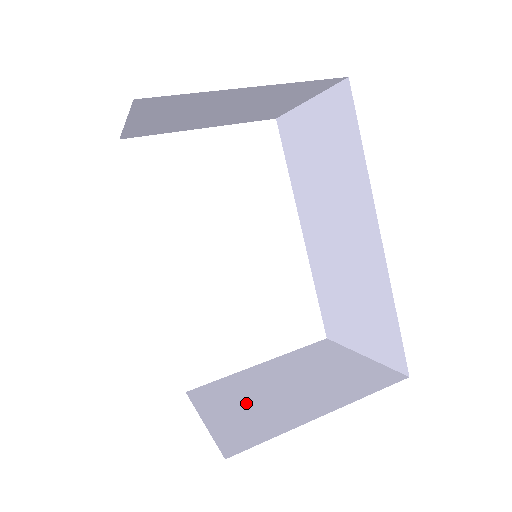
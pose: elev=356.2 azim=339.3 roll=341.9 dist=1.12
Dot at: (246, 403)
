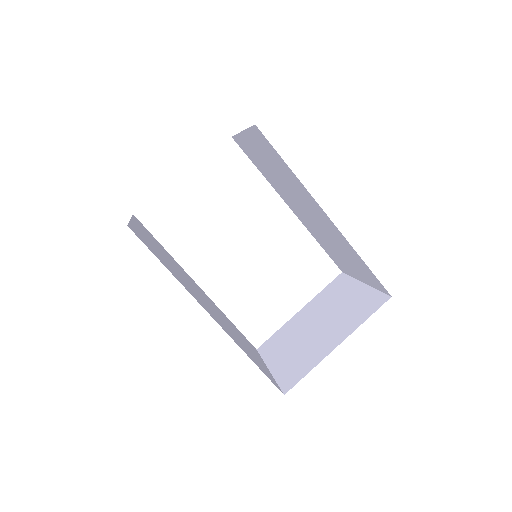
Dot at: (293, 349)
